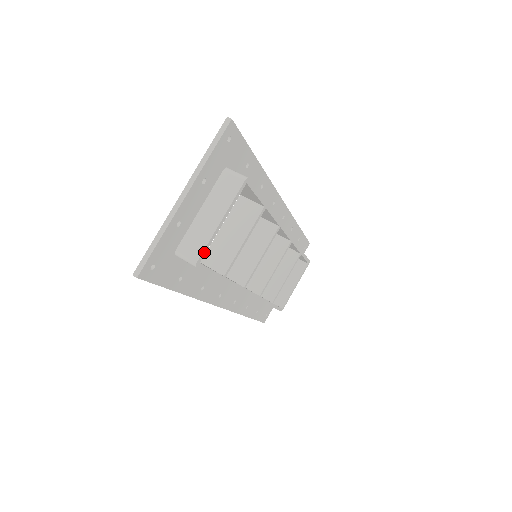
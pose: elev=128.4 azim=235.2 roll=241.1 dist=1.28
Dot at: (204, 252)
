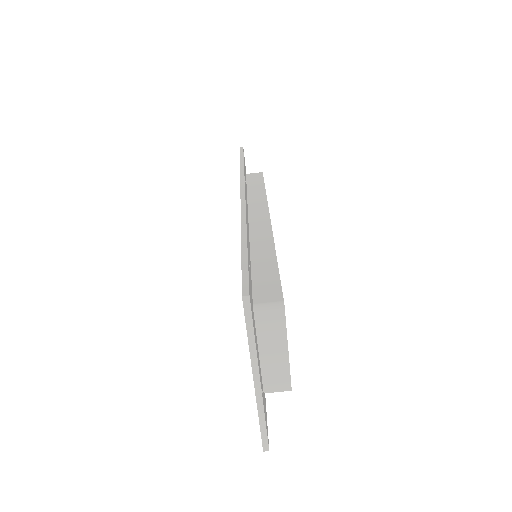
Dot at: (290, 378)
